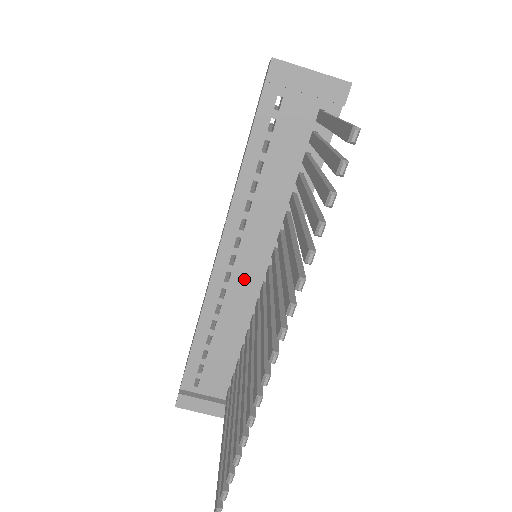
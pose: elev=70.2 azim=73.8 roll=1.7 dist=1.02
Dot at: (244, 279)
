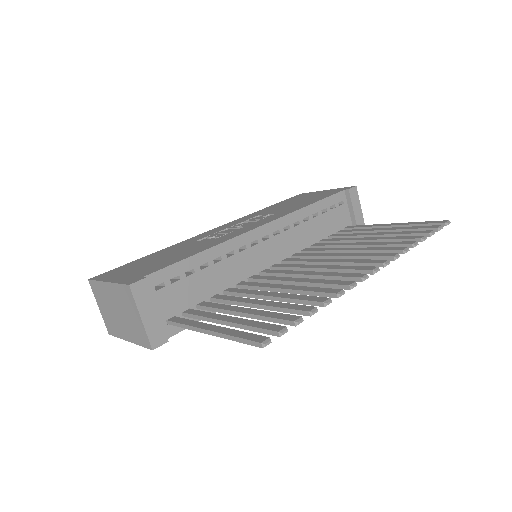
Dot at: (259, 255)
